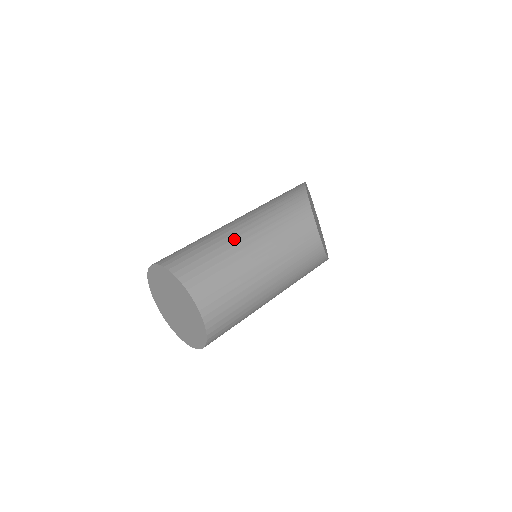
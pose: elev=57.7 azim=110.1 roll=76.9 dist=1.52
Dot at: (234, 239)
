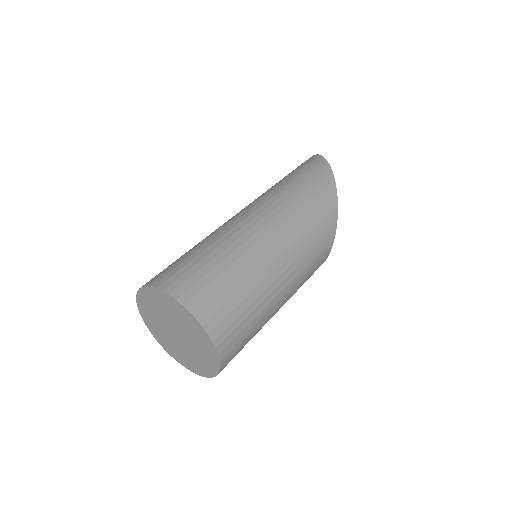
Dot at: (271, 285)
